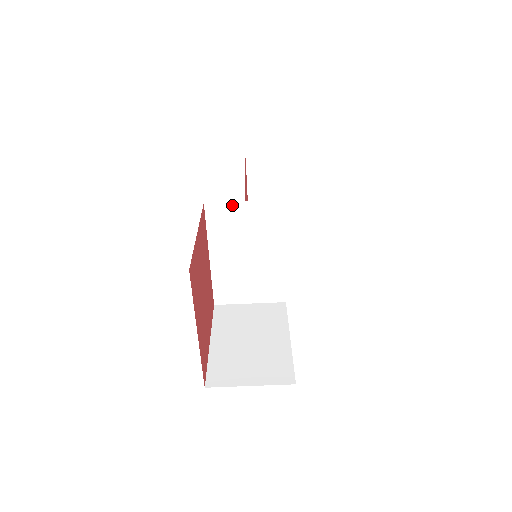
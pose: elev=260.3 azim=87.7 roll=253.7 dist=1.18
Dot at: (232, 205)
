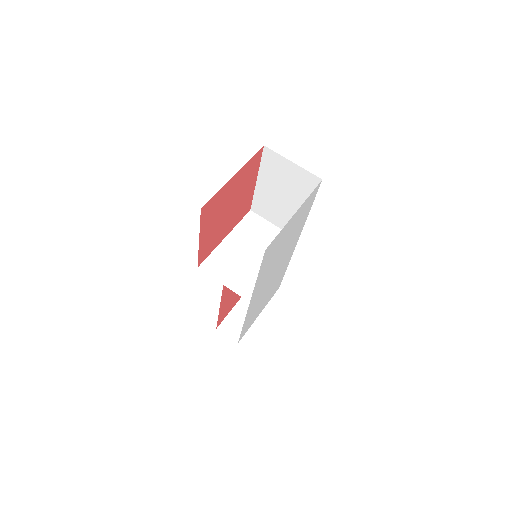
Dot at: (265, 222)
